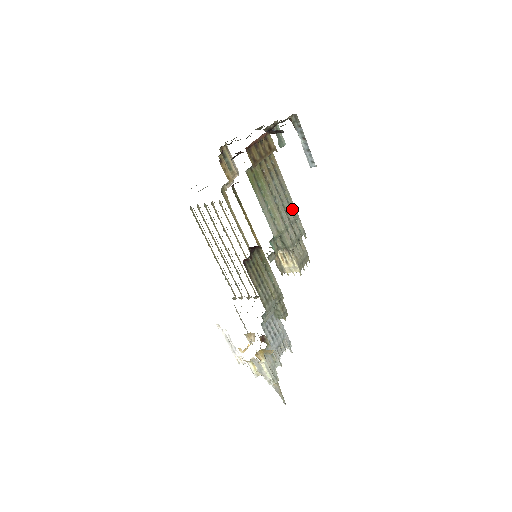
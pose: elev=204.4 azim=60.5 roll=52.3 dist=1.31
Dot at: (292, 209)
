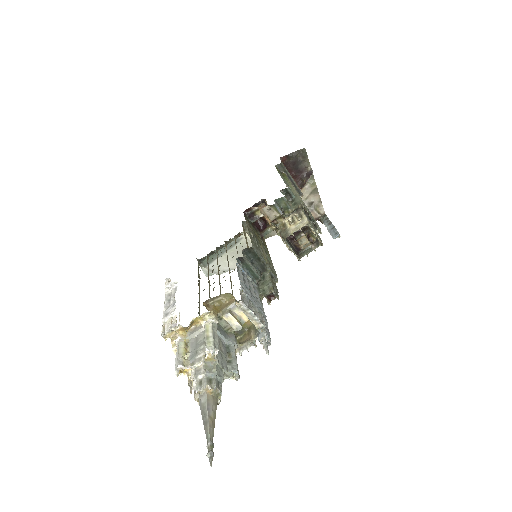
Dot at: occluded
